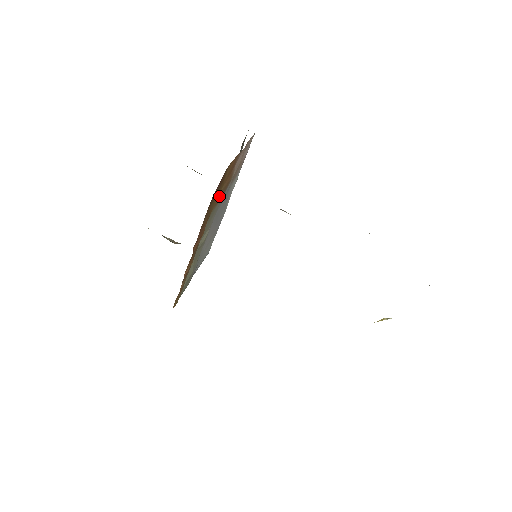
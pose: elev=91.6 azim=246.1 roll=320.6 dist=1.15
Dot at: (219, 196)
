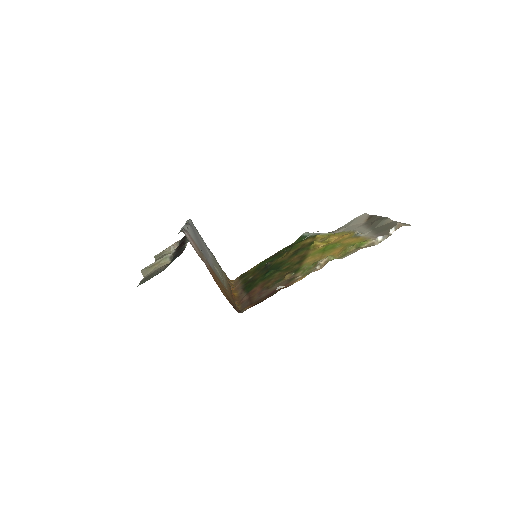
Dot at: (219, 281)
